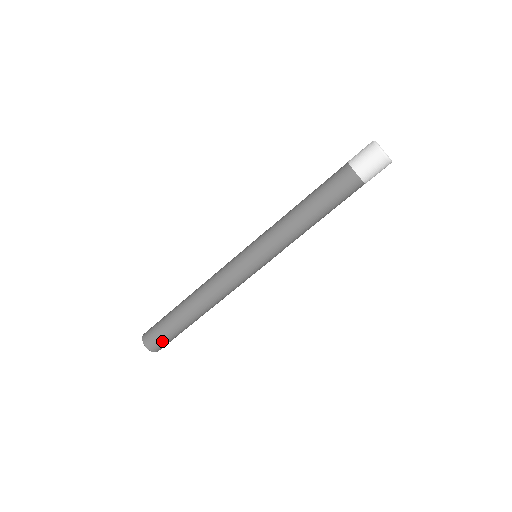
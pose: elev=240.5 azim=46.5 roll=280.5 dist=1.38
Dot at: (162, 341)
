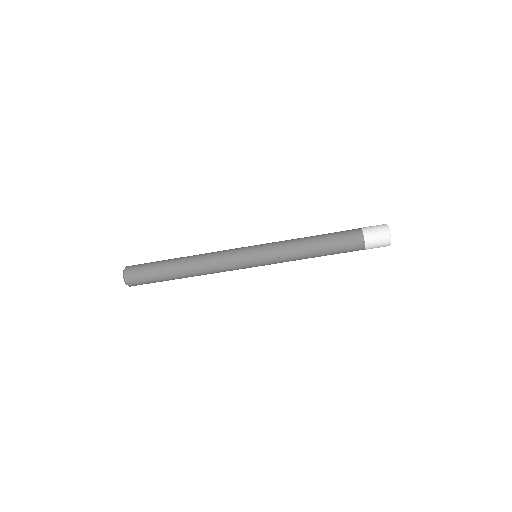
Dot at: occluded
